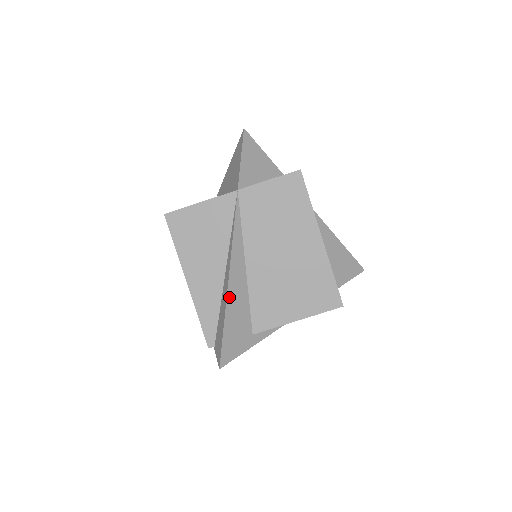
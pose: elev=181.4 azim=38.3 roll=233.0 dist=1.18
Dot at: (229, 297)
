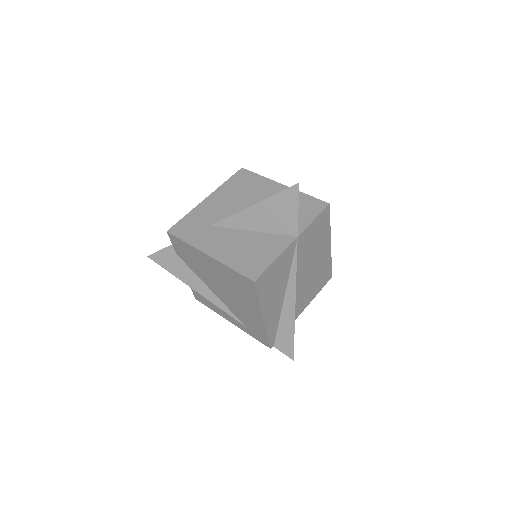
Dot at: occluded
